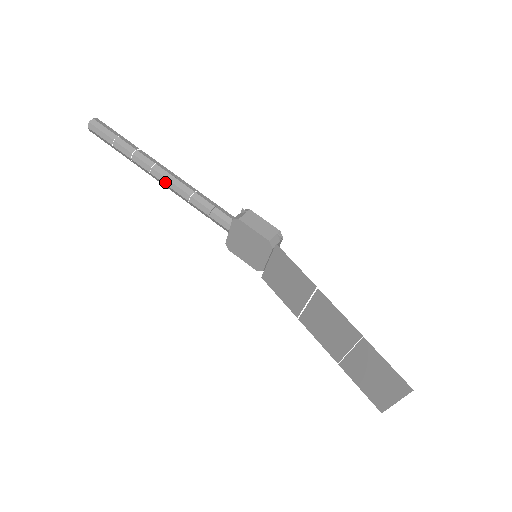
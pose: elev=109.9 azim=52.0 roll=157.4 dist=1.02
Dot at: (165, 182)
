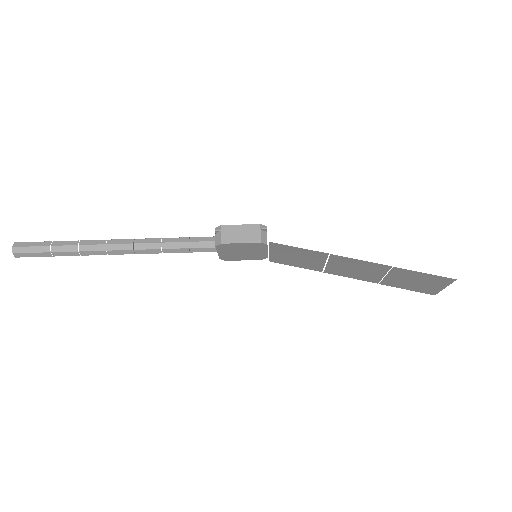
Dot at: (128, 253)
